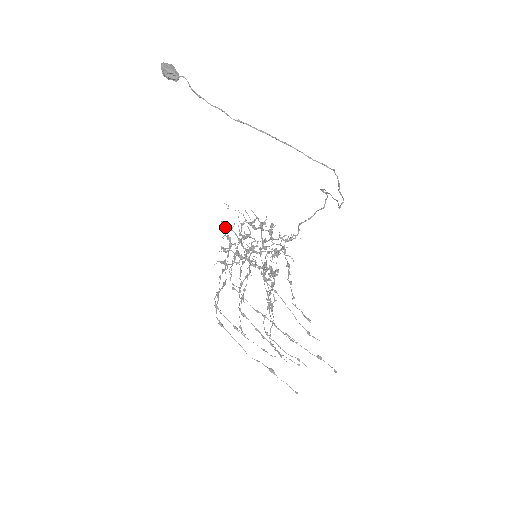
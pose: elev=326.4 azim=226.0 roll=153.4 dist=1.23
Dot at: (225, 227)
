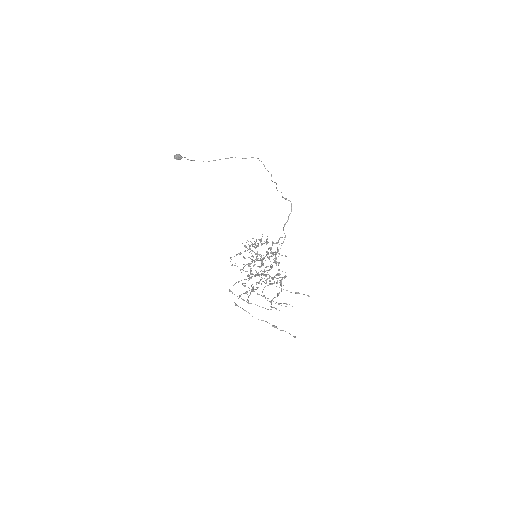
Dot at: (244, 258)
